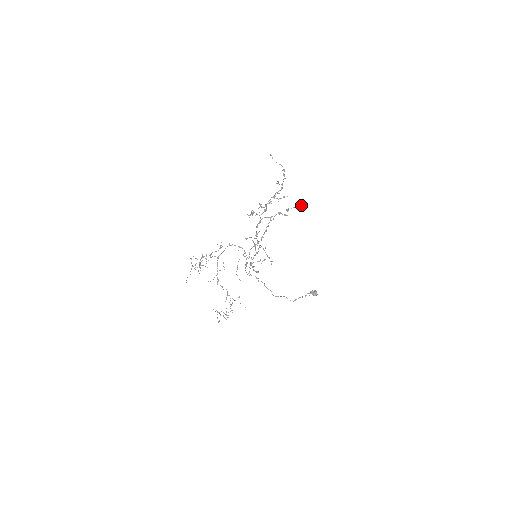
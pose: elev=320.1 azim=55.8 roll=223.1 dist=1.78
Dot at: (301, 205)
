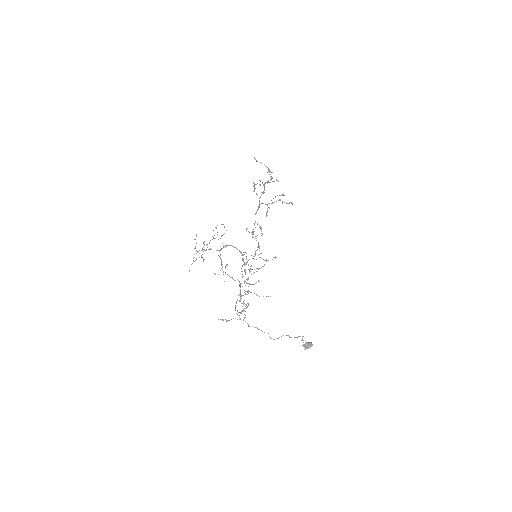
Dot at: (288, 203)
